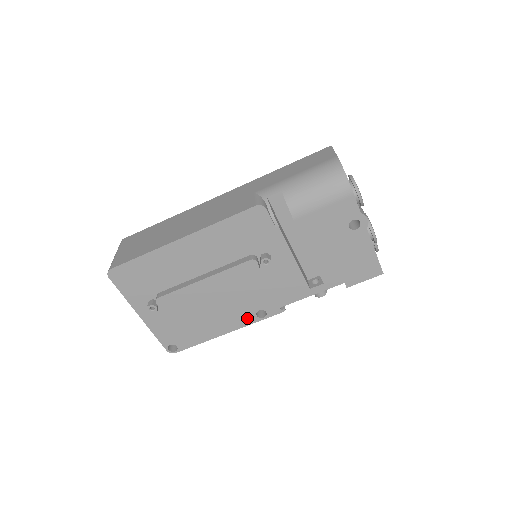
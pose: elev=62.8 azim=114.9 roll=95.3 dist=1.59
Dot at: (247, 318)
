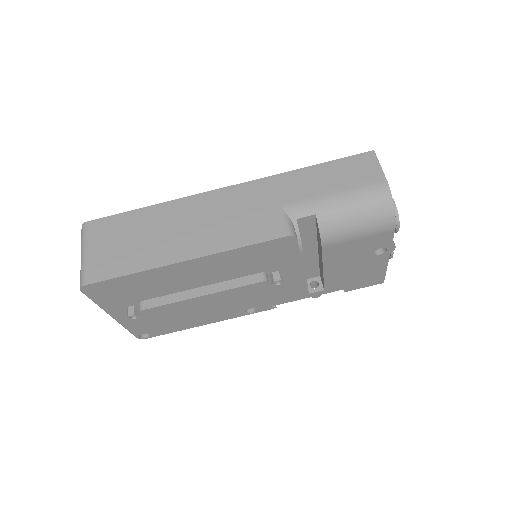
Dot at: (234, 314)
